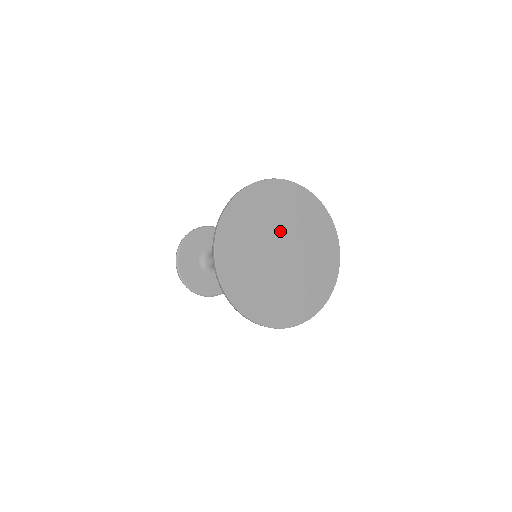
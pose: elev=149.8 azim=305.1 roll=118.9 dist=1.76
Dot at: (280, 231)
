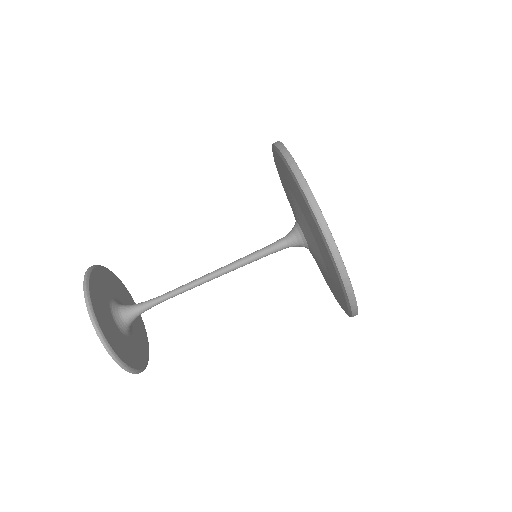
Dot at: occluded
